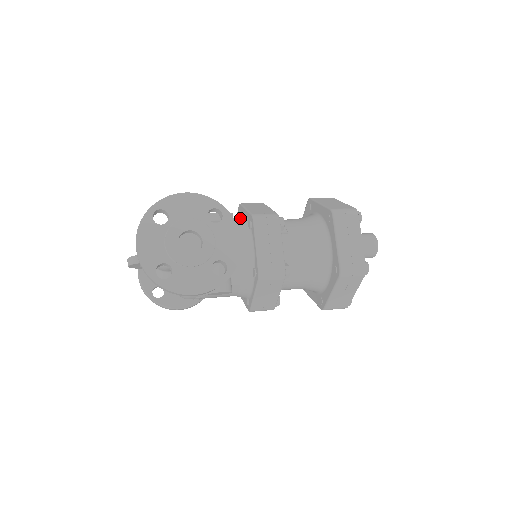
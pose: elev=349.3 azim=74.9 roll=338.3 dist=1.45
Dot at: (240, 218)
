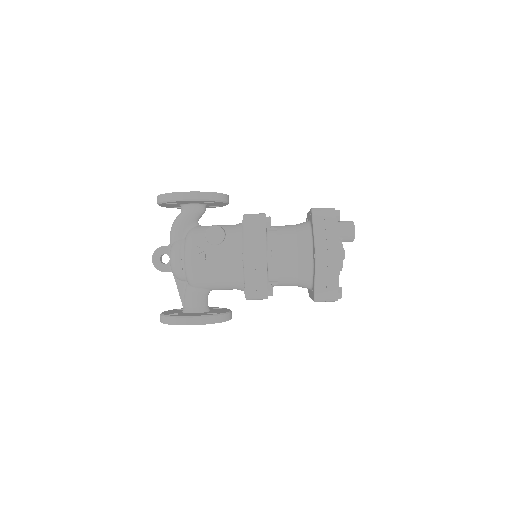
Dot at: occluded
